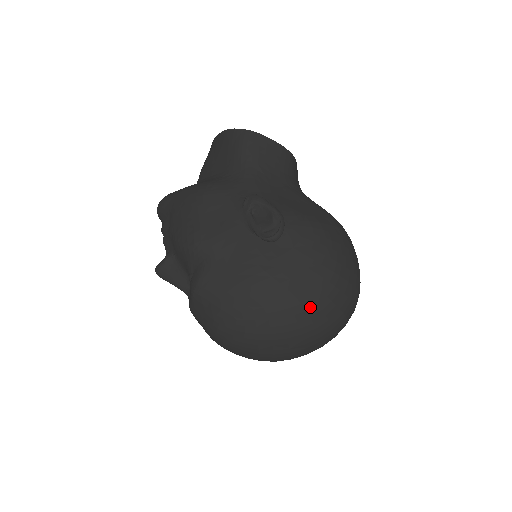
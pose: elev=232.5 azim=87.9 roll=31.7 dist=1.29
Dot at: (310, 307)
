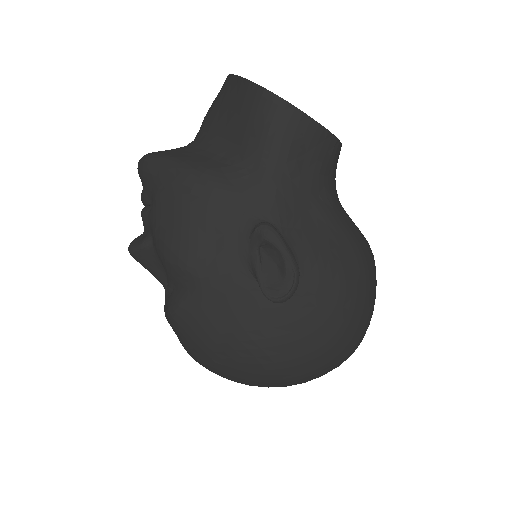
Dot at: (302, 369)
